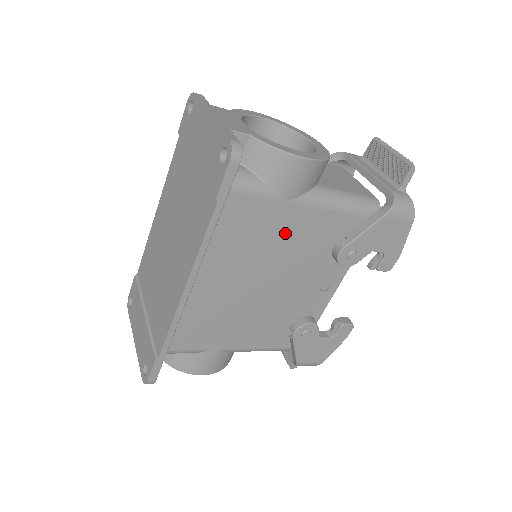
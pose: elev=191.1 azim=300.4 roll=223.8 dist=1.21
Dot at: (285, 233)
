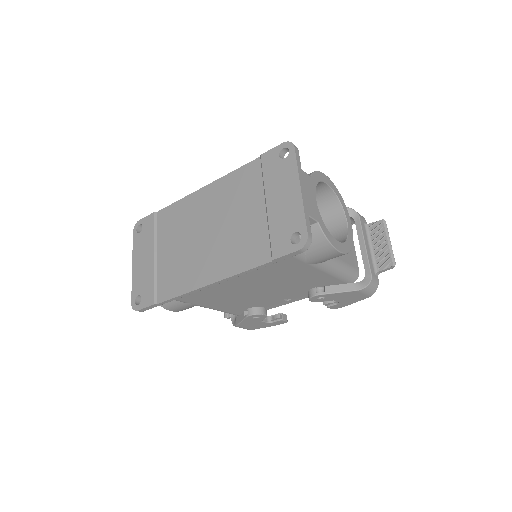
Dot at: (292, 274)
